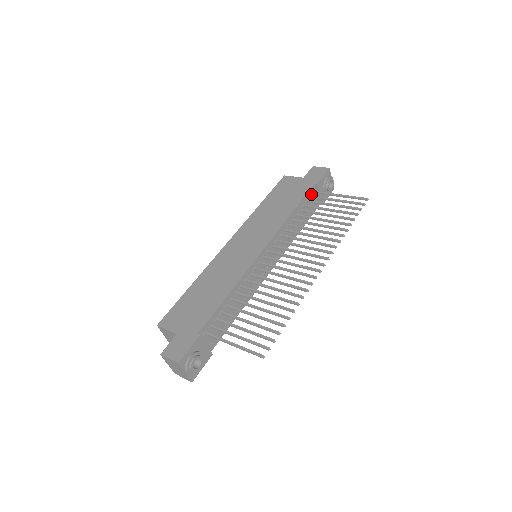
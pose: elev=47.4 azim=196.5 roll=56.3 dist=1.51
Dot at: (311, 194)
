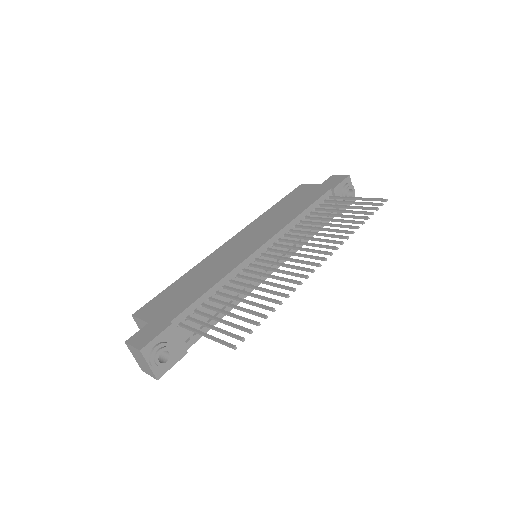
Dot at: (326, 199)
